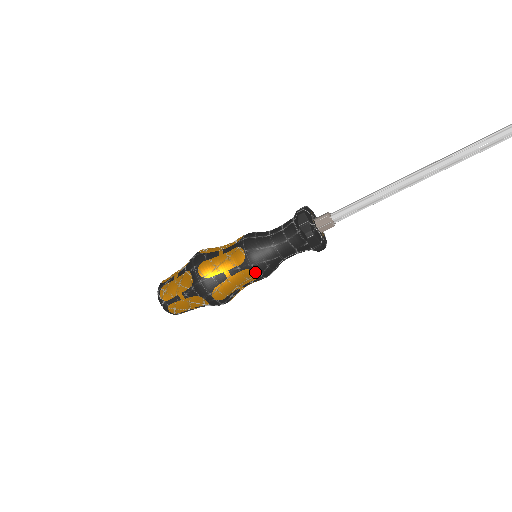
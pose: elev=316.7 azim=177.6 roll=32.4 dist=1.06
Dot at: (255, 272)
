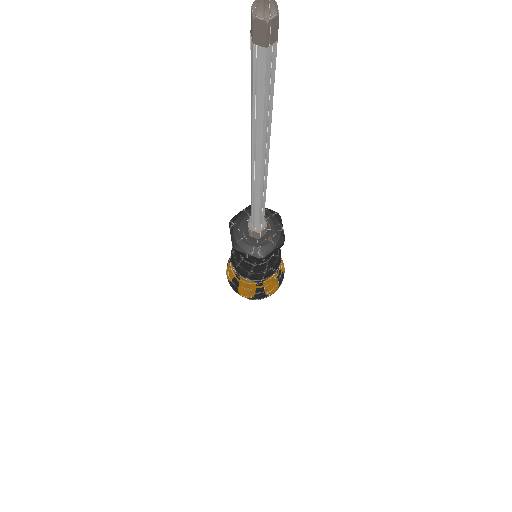
Dot at: (270, 276)
